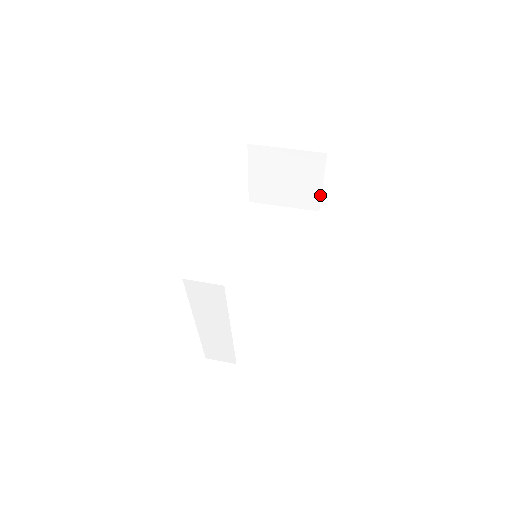
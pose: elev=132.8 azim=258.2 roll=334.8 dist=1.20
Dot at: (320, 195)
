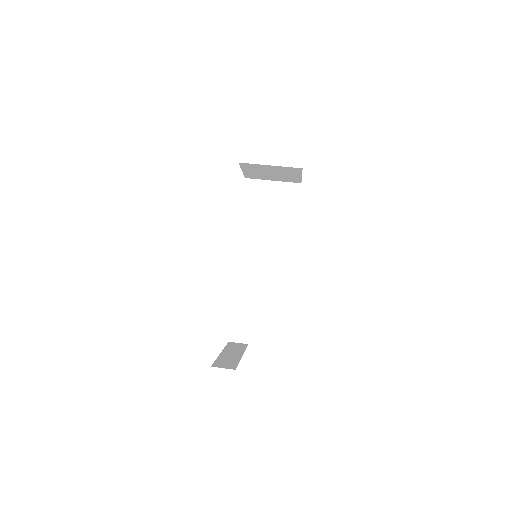
Dot at: (301, 179)
